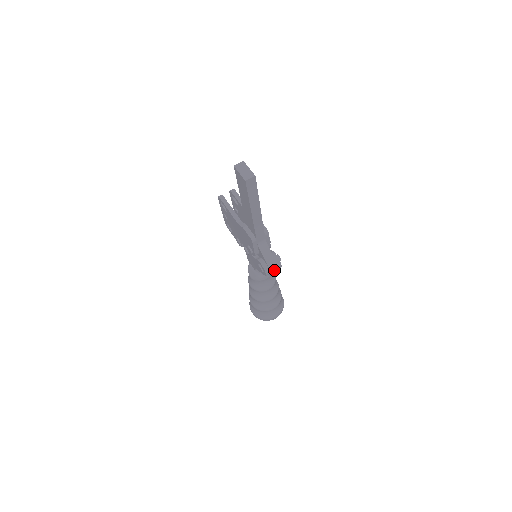
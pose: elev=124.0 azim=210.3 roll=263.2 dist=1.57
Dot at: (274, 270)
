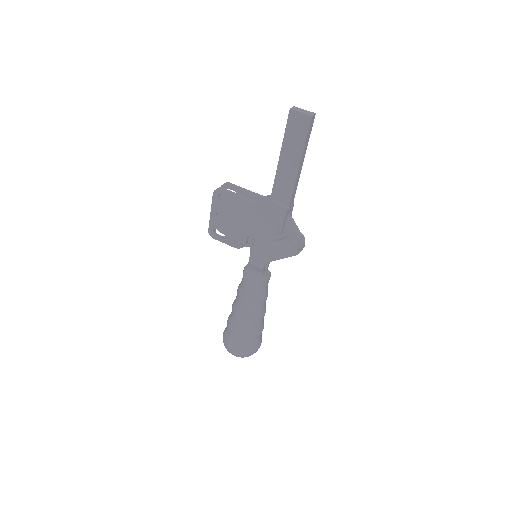
Dot at: (303, 245)
